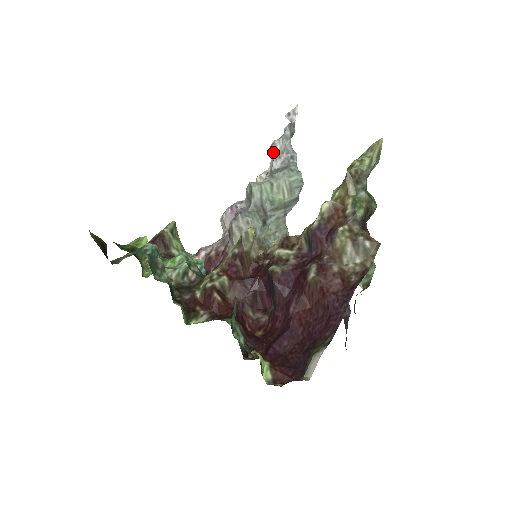
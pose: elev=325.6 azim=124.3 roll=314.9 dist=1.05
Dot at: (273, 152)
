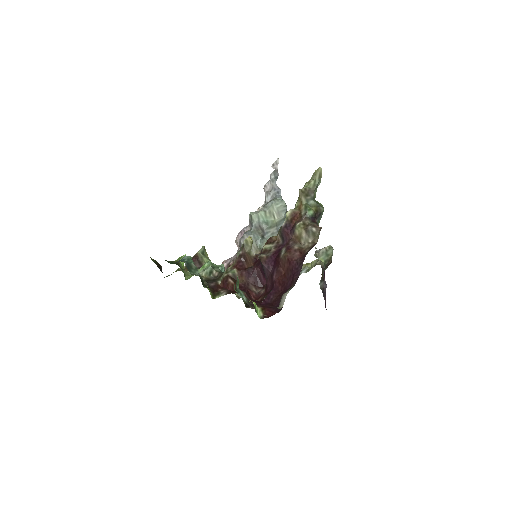
Dot at: (265, 191)
